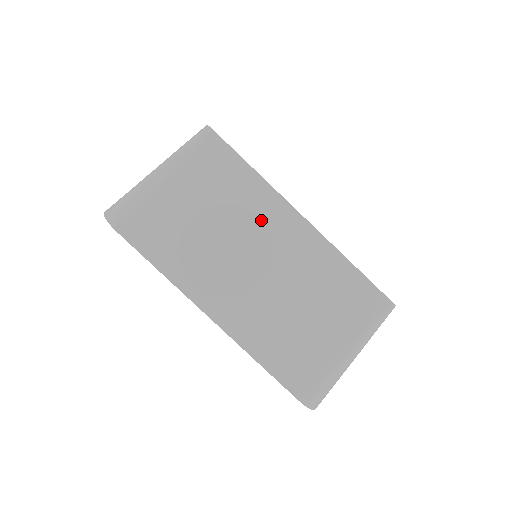
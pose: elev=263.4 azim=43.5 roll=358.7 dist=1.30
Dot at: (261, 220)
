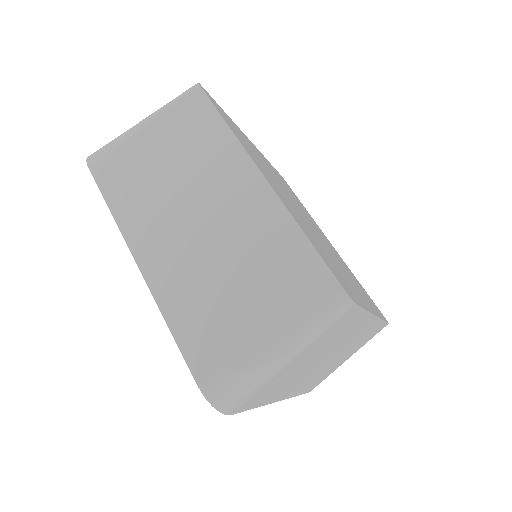
Dot at: (348, 335)
